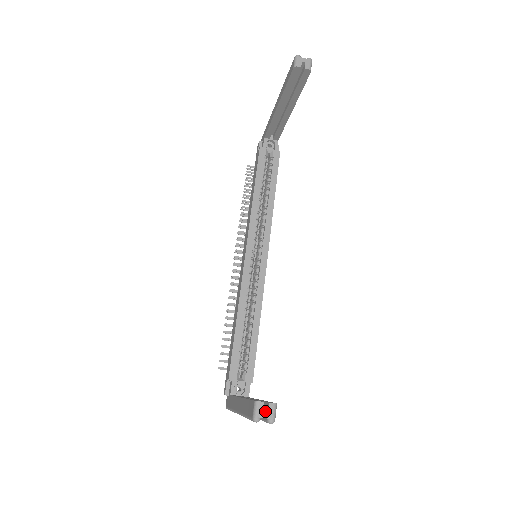
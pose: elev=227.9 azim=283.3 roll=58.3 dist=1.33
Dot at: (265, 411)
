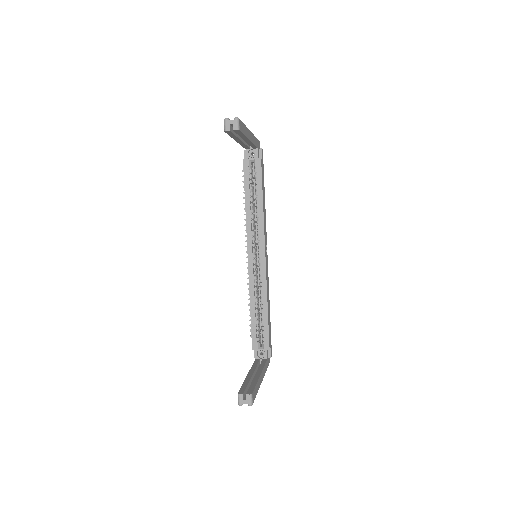
Dot at: (245, 399)
